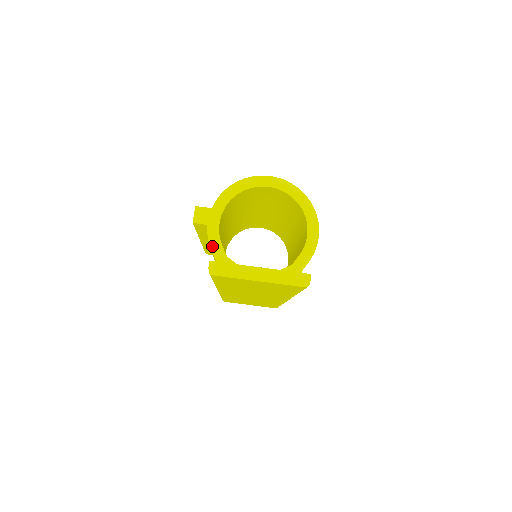
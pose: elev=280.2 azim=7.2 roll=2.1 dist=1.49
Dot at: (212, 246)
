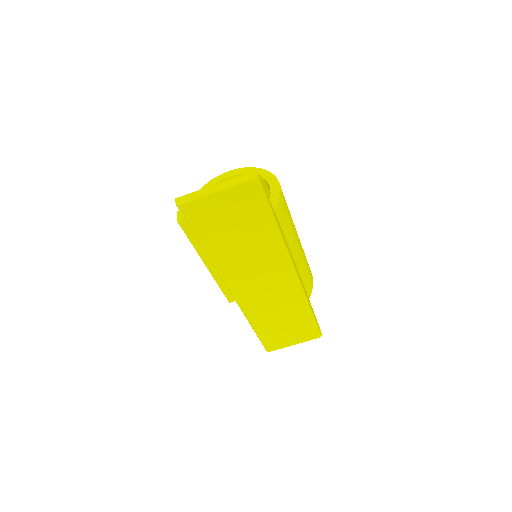
Dot at: occluded
